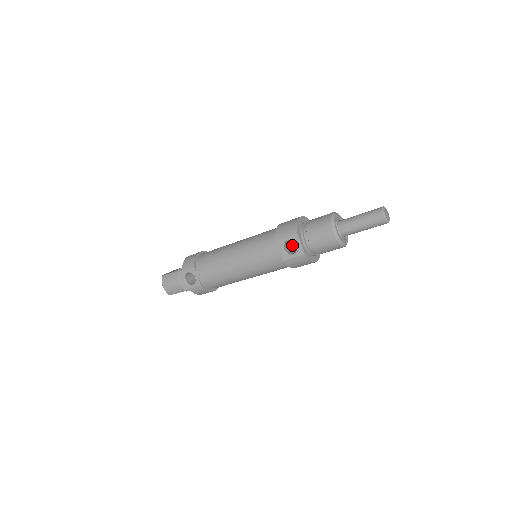
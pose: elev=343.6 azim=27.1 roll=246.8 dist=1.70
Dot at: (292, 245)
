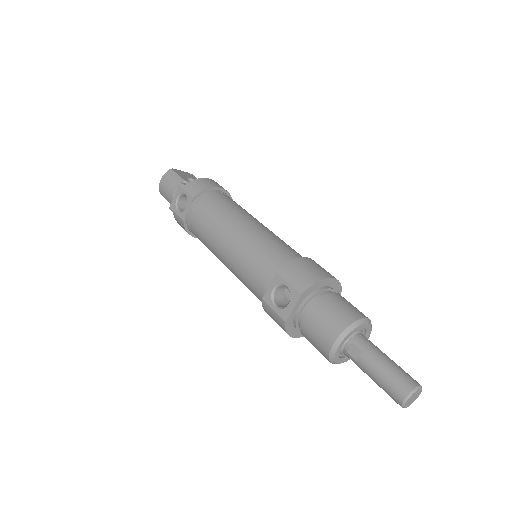
Dot at: occluded
